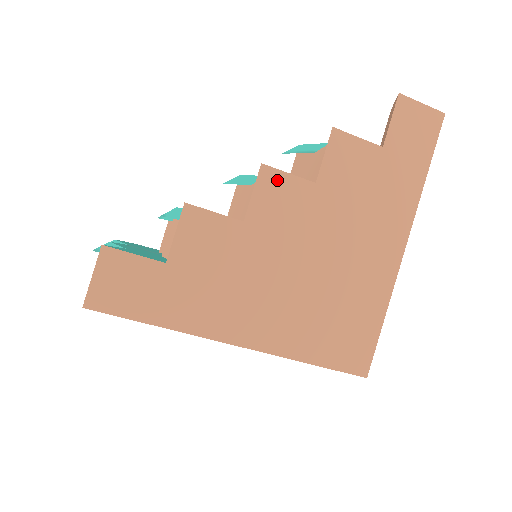
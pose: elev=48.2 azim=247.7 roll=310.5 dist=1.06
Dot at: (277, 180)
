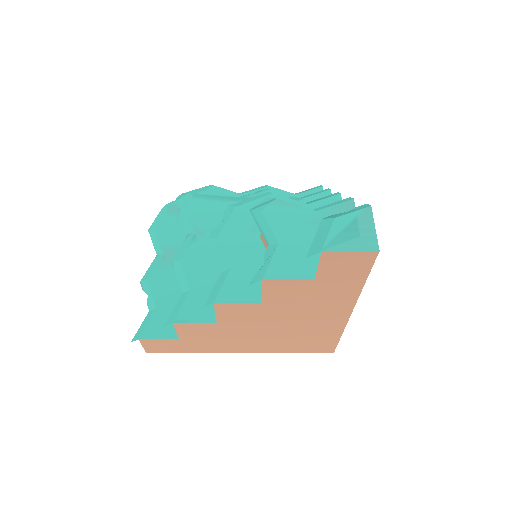
Dot at: (230, 307)
